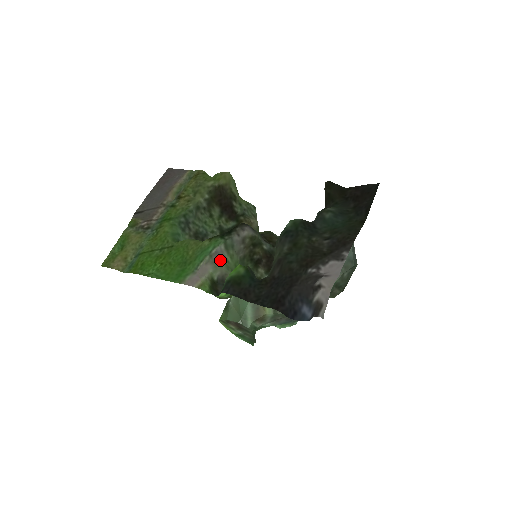
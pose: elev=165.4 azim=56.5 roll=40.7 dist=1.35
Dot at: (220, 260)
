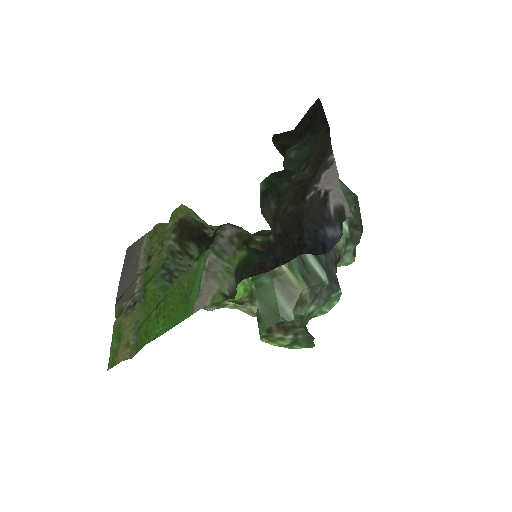
Dot at: (219, 270)
